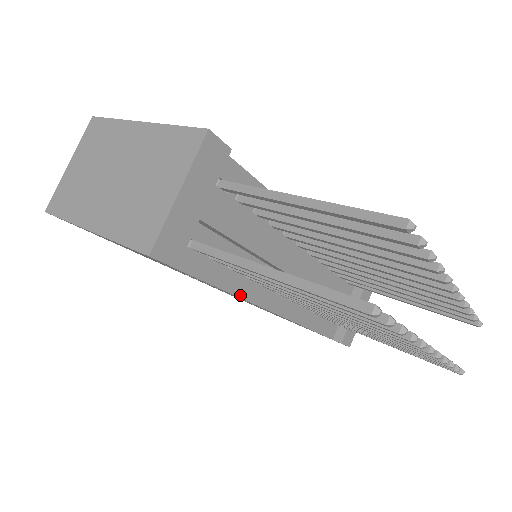
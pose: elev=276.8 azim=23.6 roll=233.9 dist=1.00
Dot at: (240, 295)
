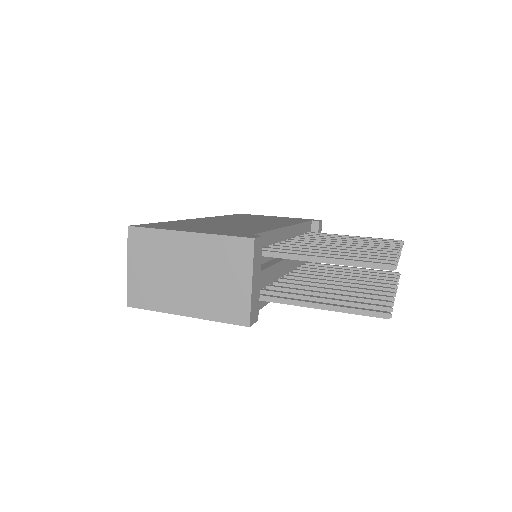
Dot at: occluded
